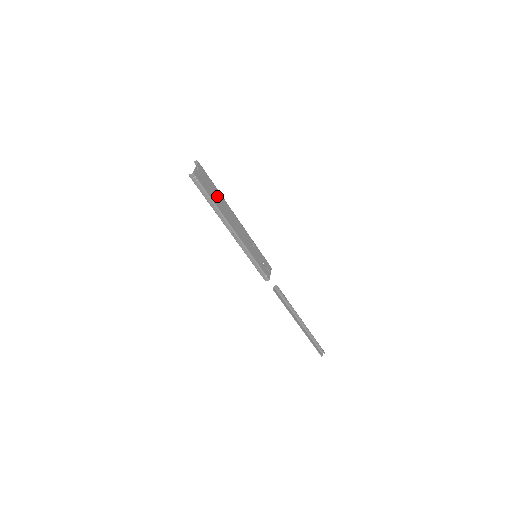
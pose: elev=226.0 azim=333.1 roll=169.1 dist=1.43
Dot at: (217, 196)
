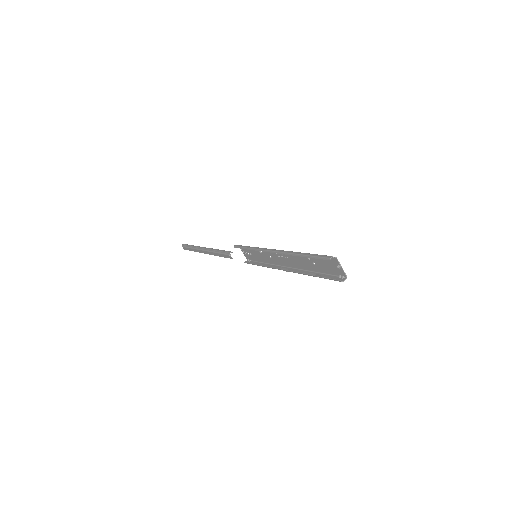
Dot at: (310, 261)
